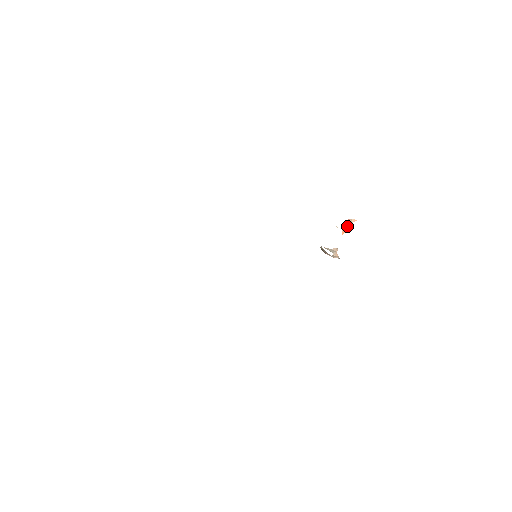
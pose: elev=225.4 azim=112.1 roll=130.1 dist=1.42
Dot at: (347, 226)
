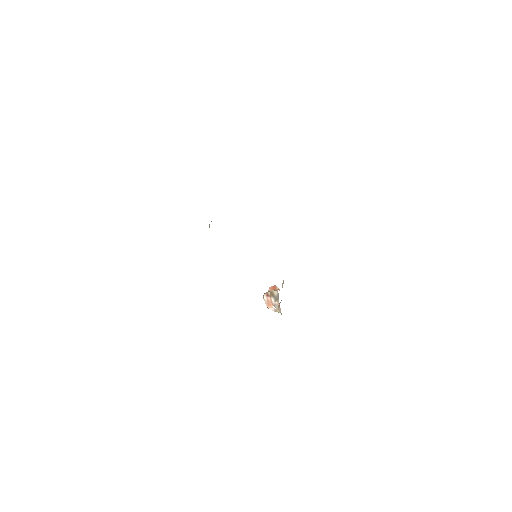
Dot at: occluded
